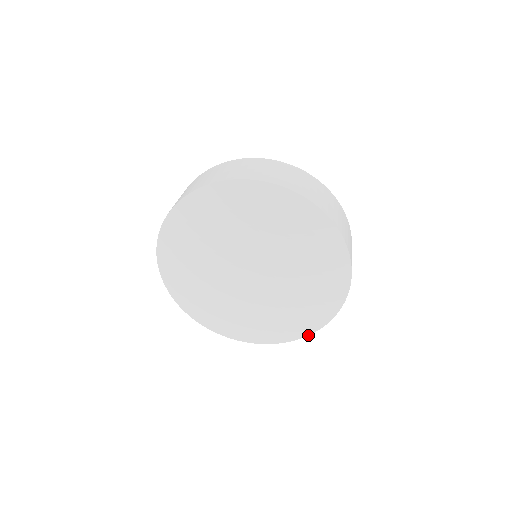
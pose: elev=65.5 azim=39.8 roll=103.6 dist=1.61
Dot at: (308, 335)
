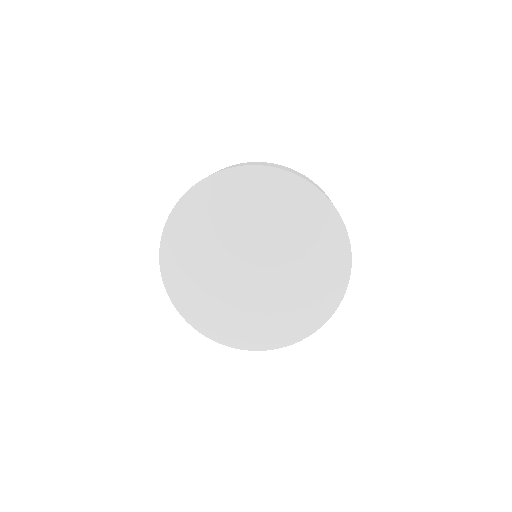
Dot at: (349, 278)
